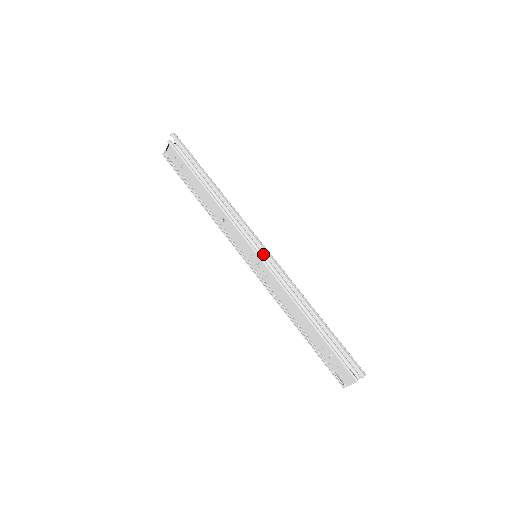
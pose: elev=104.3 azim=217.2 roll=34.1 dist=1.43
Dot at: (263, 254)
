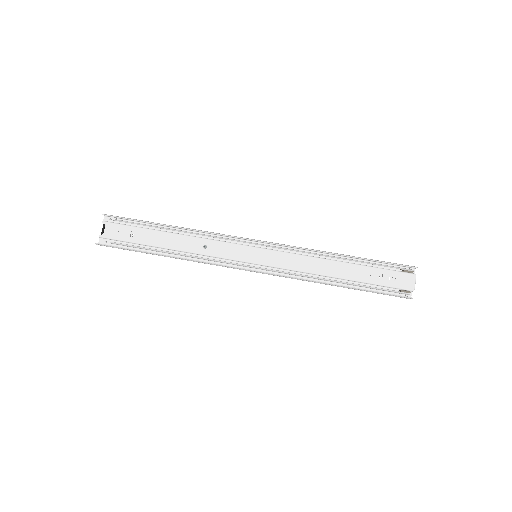
Dot at: (263, 244)
